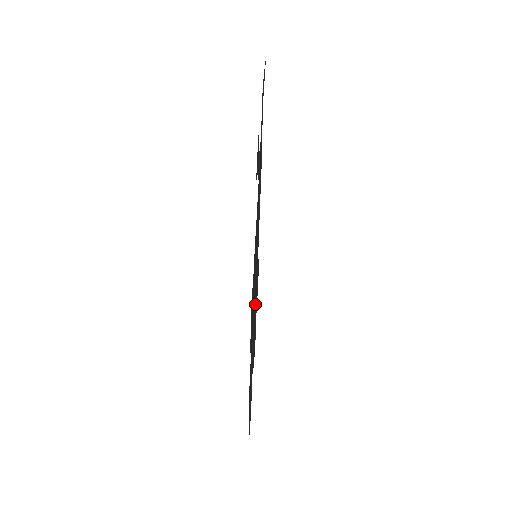
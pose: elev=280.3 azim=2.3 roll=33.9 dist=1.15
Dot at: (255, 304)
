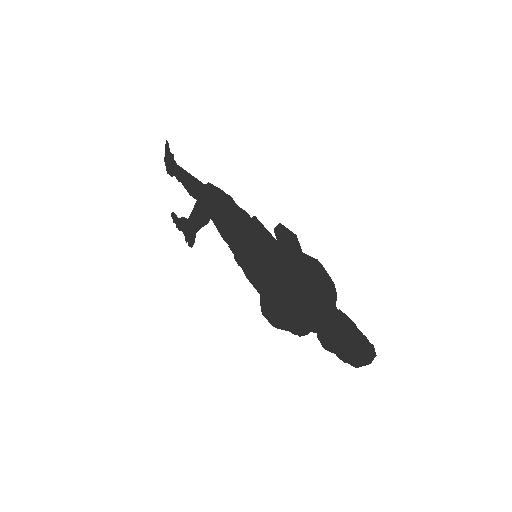
Dot at: (294, 266)
